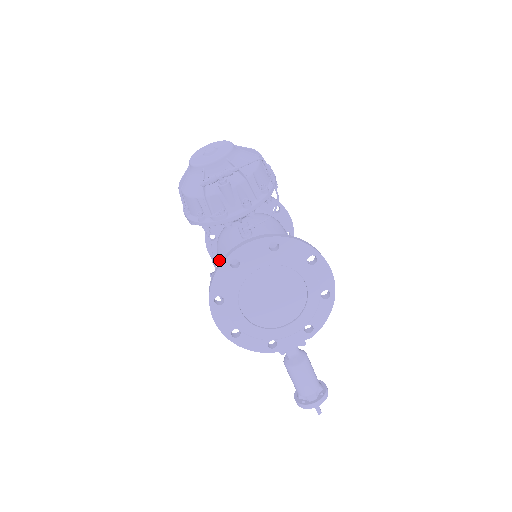
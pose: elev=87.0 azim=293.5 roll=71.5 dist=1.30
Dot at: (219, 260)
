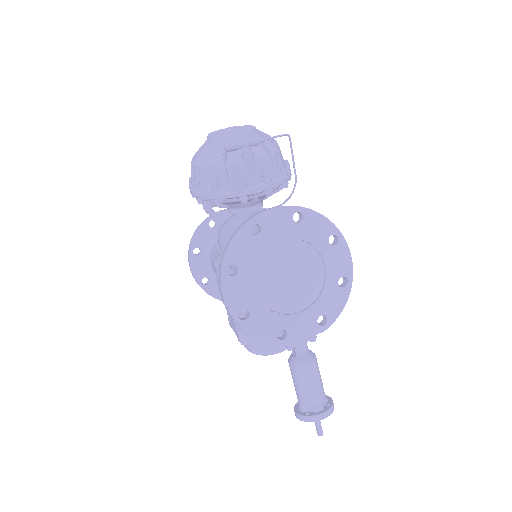
Dot at: (222, 247)
